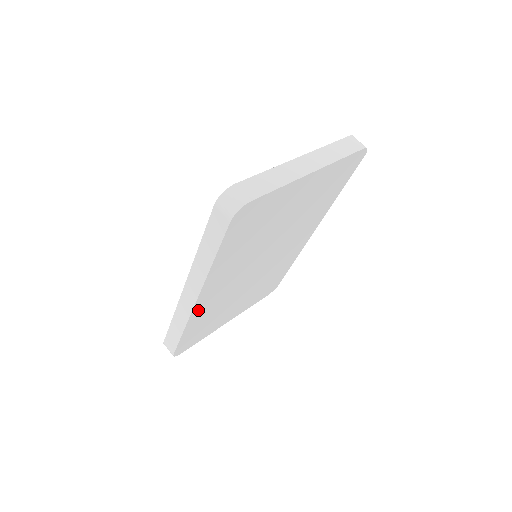
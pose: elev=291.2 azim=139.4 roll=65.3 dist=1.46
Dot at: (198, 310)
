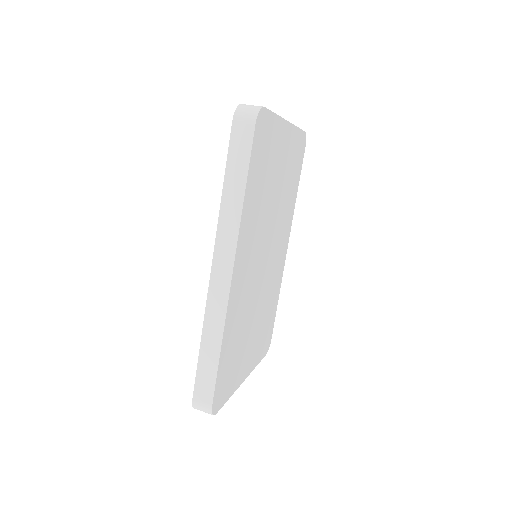
Dot at: (232, 300)
